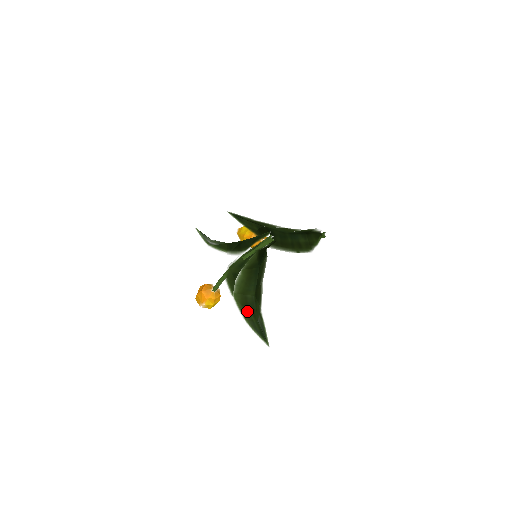
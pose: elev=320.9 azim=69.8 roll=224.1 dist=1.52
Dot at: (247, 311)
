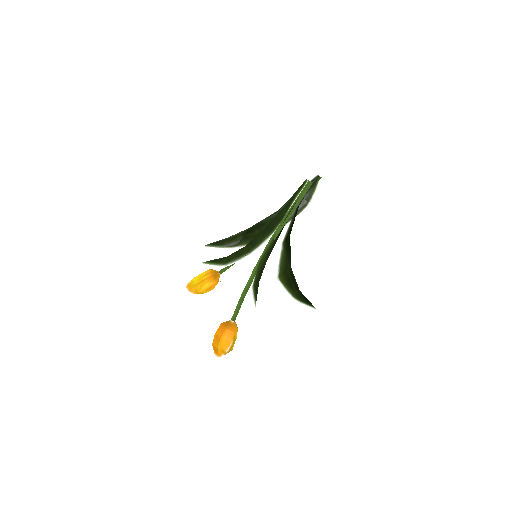
Dot at: (292, 288)
